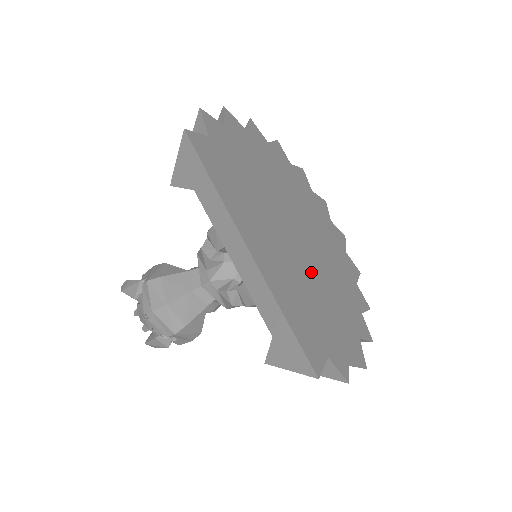
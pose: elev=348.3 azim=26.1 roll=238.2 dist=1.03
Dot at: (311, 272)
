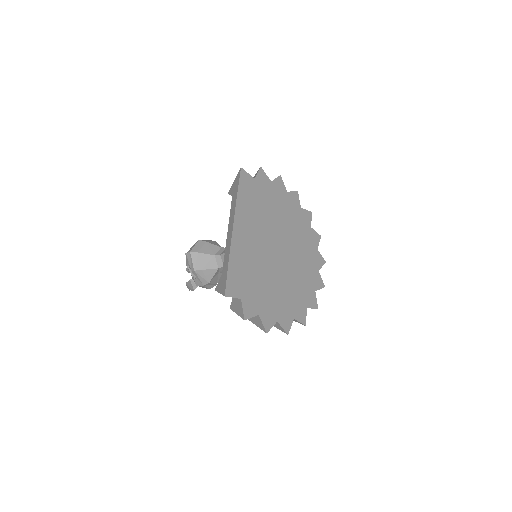
Dot at: (270, 269)
